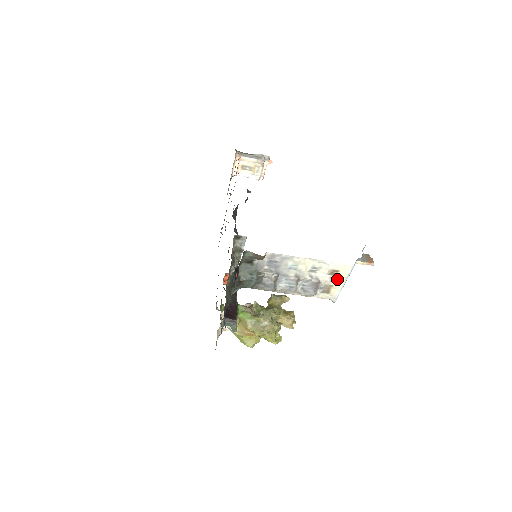
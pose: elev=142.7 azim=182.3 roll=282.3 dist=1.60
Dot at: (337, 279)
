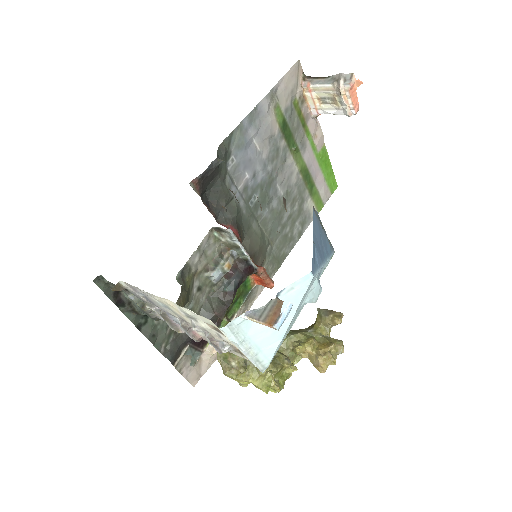
Dot at: occluded
